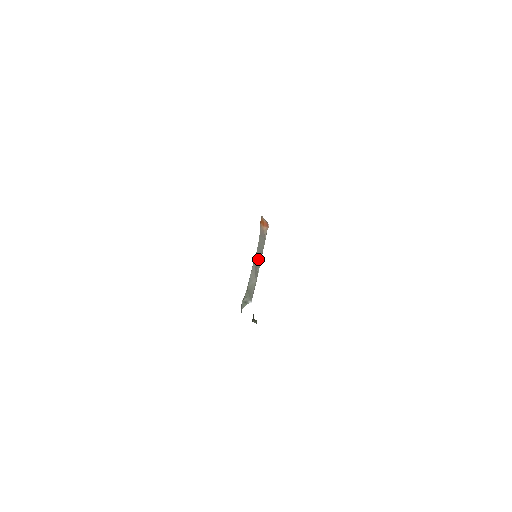
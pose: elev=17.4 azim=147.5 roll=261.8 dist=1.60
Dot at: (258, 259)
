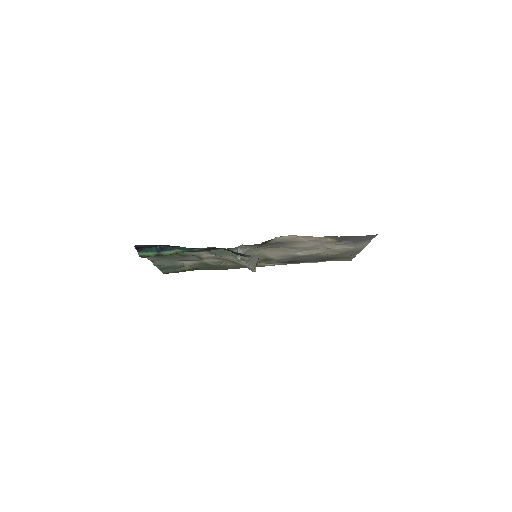
Dot at: (252, 261)
